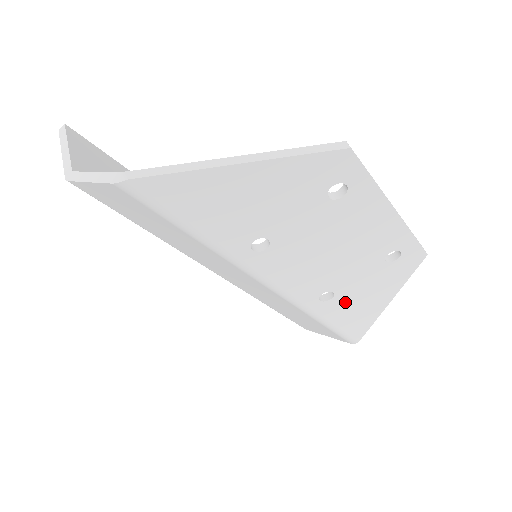
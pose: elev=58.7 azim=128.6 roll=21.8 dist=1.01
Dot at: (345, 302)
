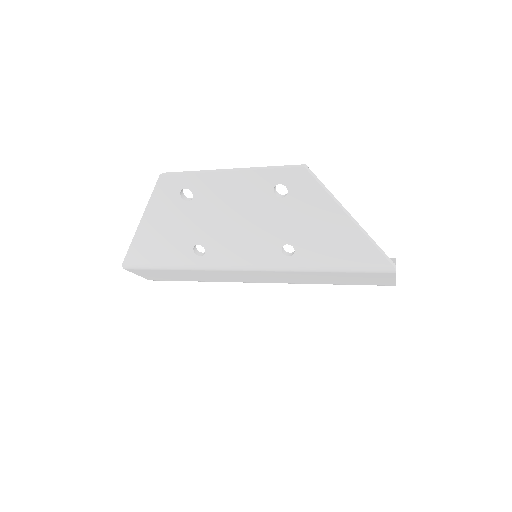
Dot at: (310, 244)
